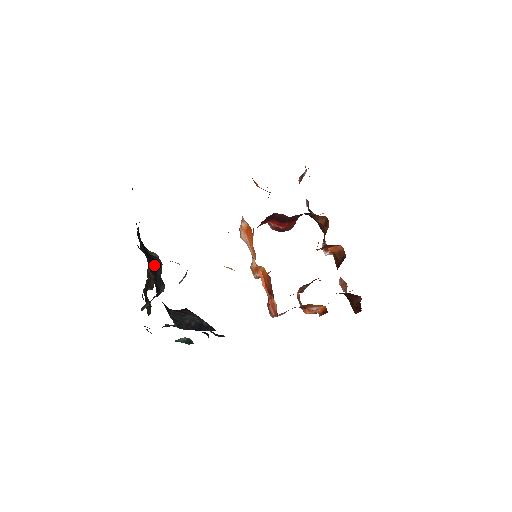
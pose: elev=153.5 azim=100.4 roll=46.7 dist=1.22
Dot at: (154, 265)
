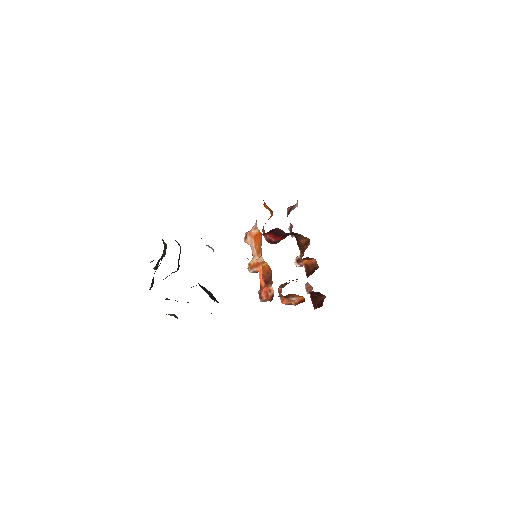
Dot at: occluded
